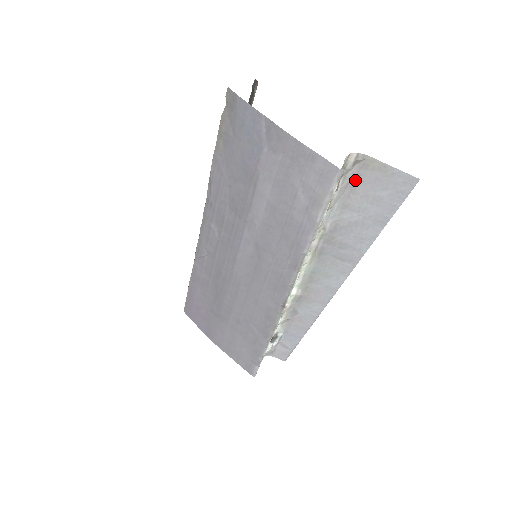
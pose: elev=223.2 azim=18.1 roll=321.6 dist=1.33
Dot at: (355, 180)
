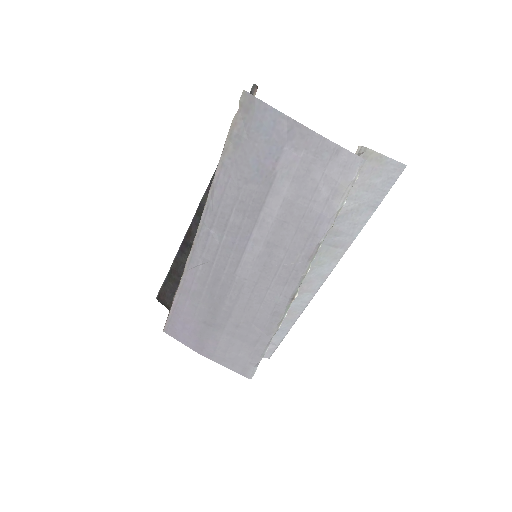
Dot at: occluded
